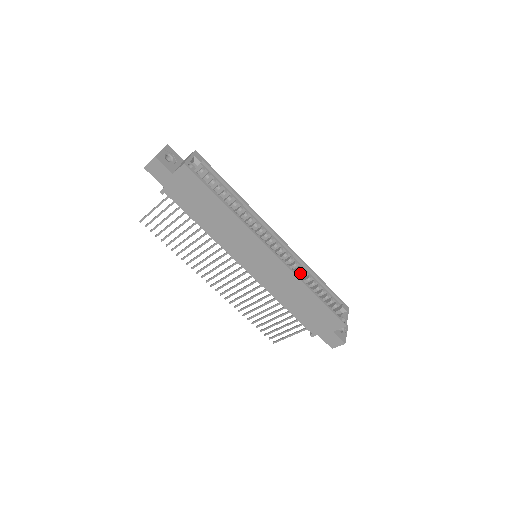
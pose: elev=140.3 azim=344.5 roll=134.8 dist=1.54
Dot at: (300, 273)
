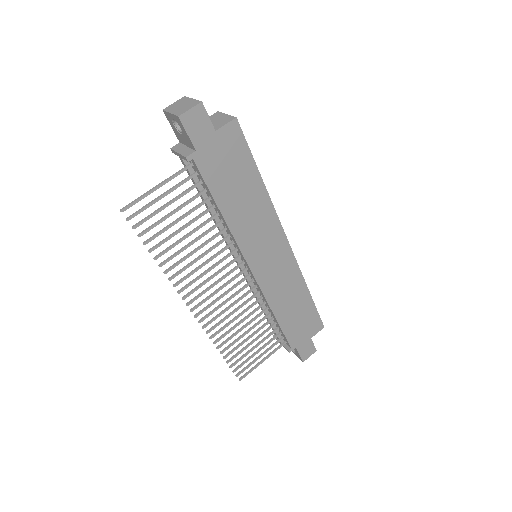
Dot at: occluded
